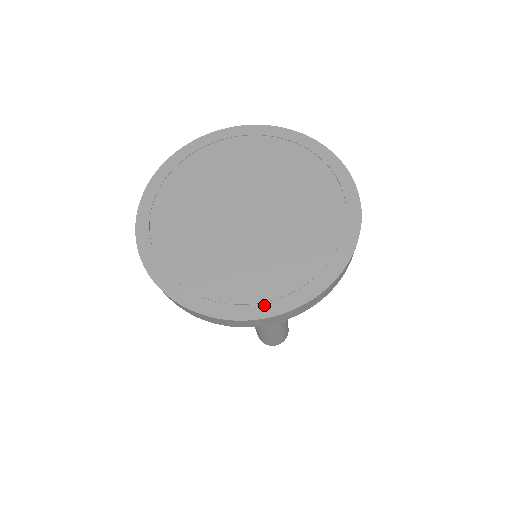
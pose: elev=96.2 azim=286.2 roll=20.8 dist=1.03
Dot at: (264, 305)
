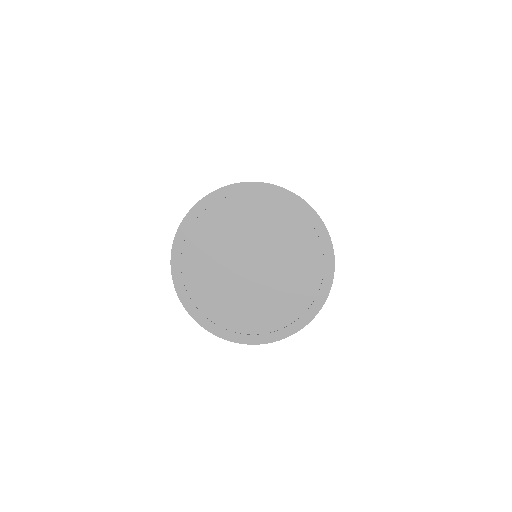
Dot at: (283, 330)
